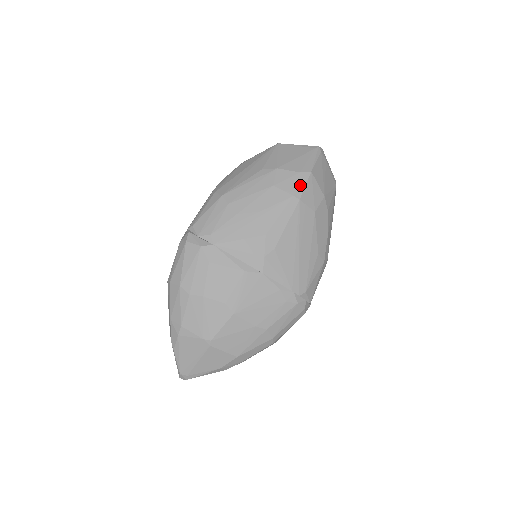
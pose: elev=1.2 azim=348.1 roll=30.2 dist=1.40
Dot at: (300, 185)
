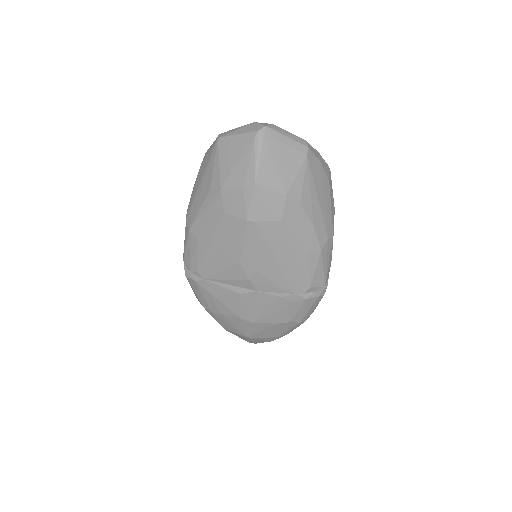
Dot at: (248, 205)
